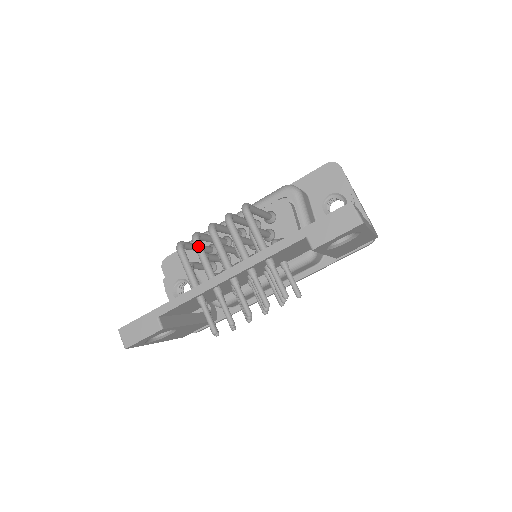
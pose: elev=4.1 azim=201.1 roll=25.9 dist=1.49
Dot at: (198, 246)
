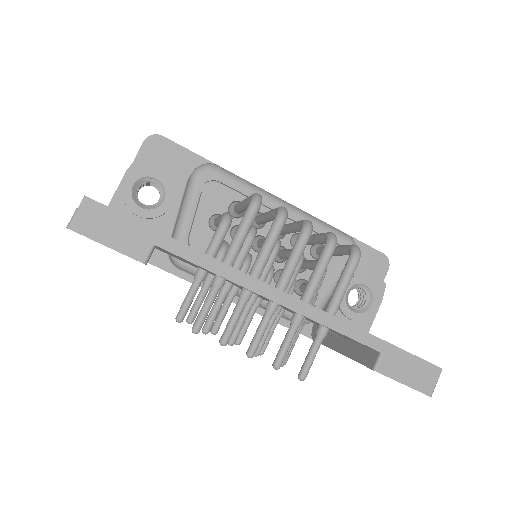
Dot at: (280, 229)
